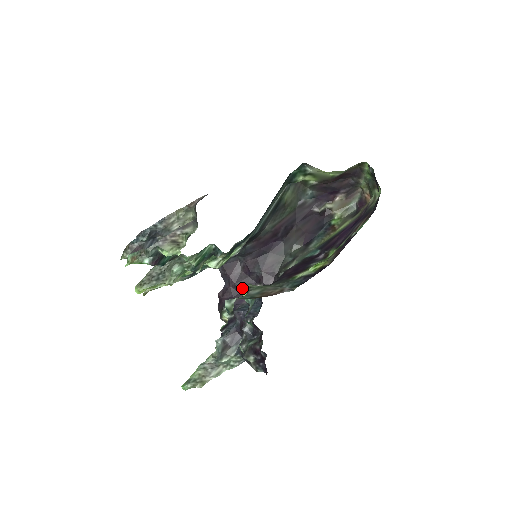
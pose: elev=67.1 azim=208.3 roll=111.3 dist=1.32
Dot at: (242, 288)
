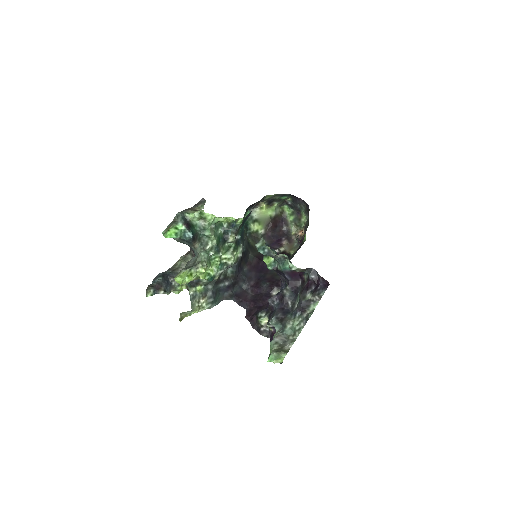
Dot at: (261, 302)
